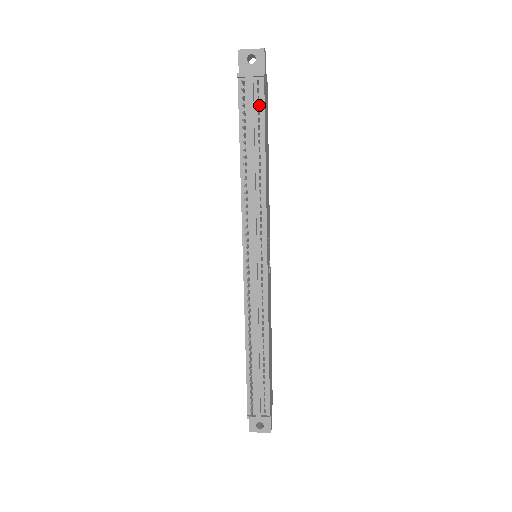
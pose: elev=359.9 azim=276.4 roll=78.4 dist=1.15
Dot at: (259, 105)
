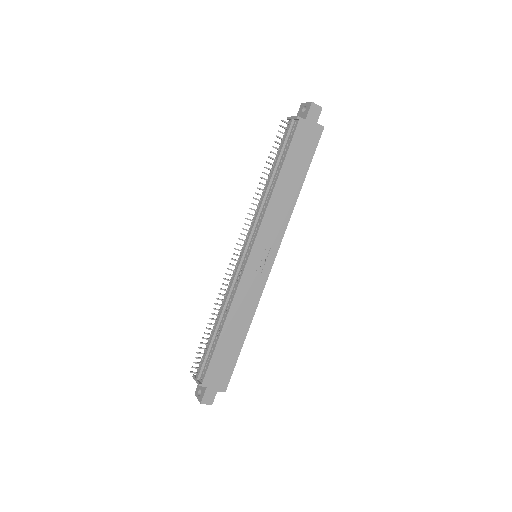
Dot at: (300, 143)
